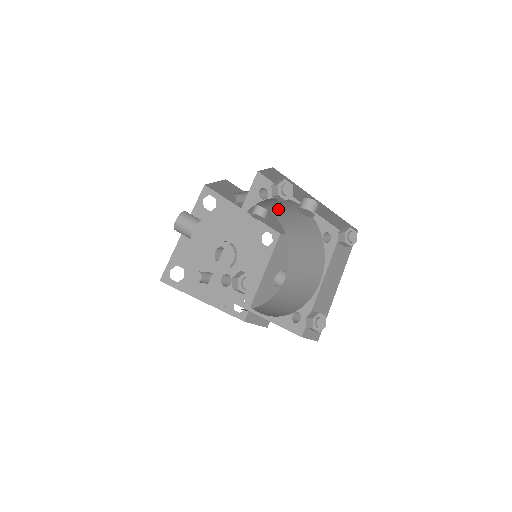
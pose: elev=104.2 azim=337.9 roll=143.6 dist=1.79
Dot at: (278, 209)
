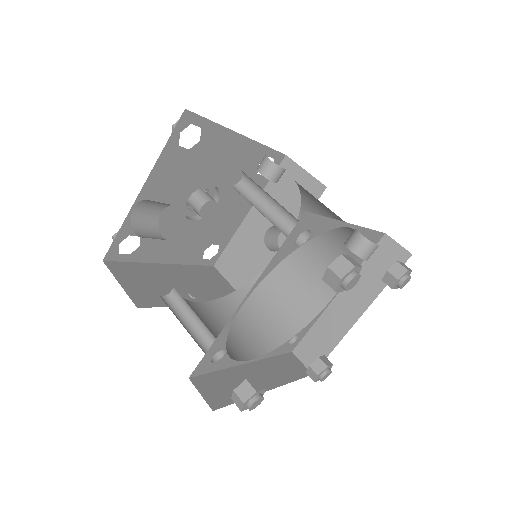
Dot at: occluded
